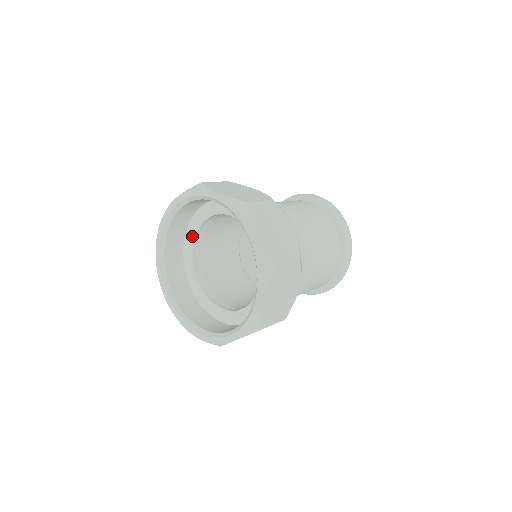
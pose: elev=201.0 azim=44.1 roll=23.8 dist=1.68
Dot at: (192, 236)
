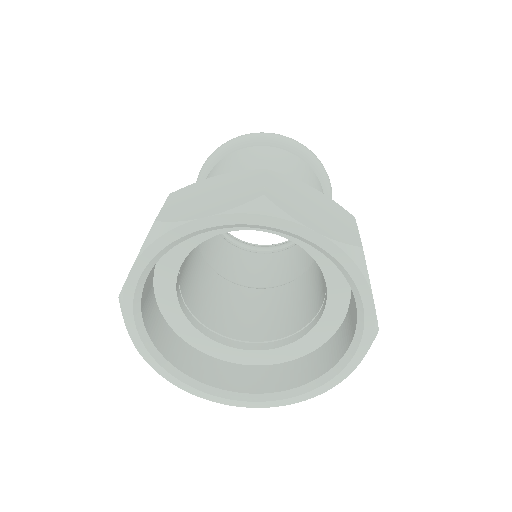
Dot at: (183, 250)
